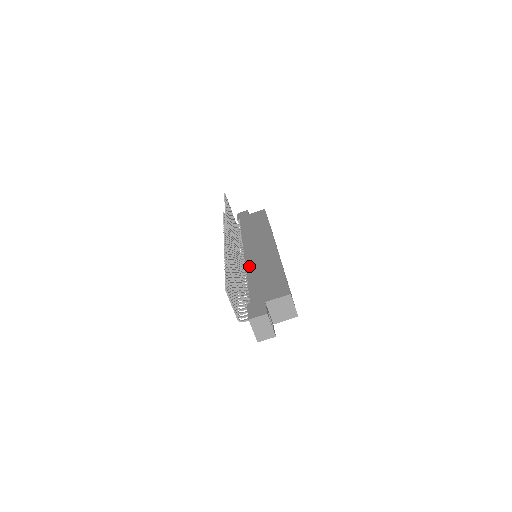
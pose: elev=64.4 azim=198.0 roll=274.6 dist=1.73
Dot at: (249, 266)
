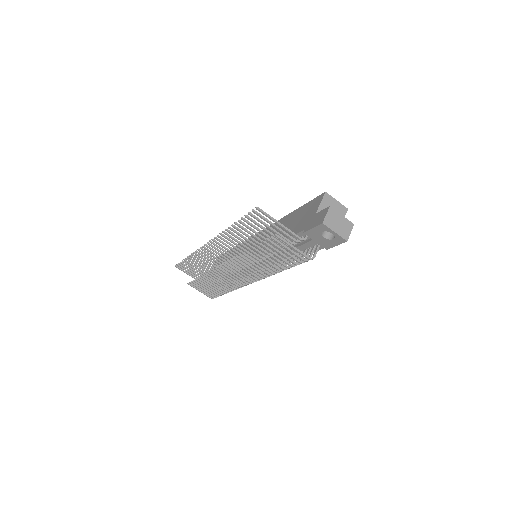
Dot at: (263, 248)
